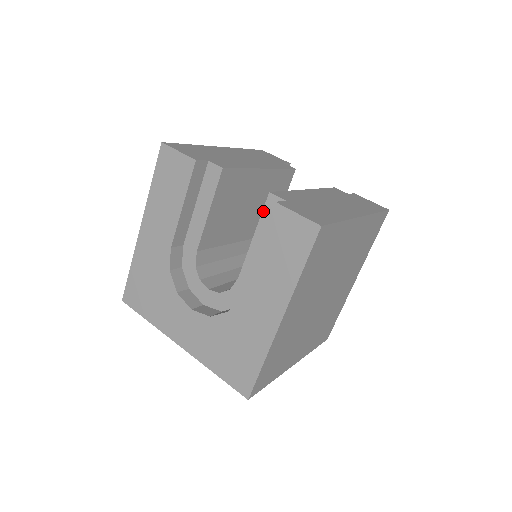
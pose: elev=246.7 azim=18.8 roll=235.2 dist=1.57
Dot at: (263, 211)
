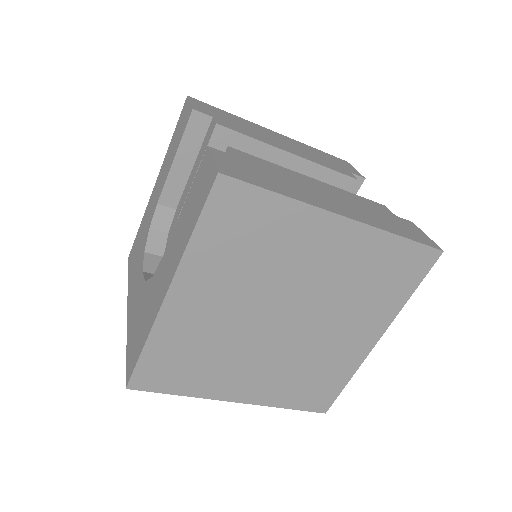
Dot at: occluded
